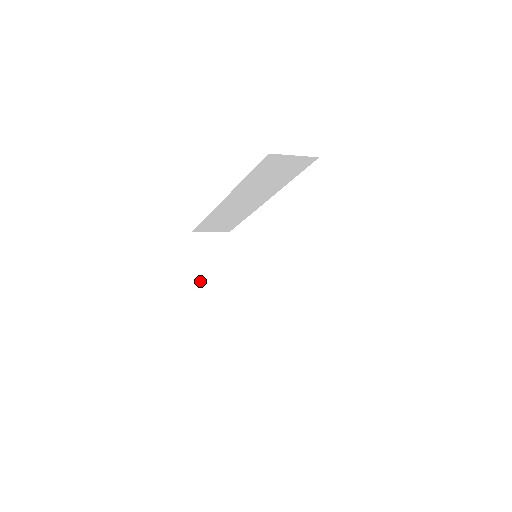
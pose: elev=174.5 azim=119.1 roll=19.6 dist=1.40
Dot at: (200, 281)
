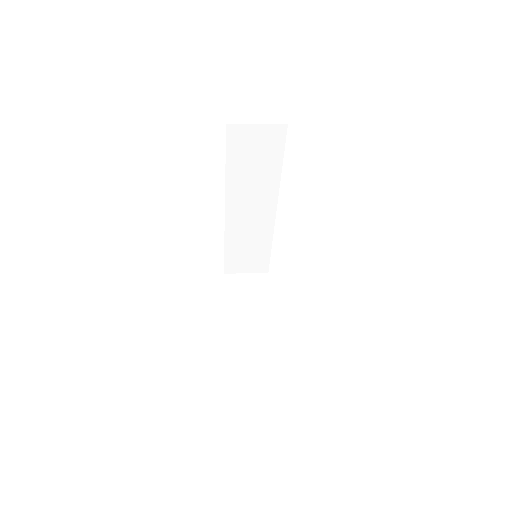
Dot at: (228, 317)
